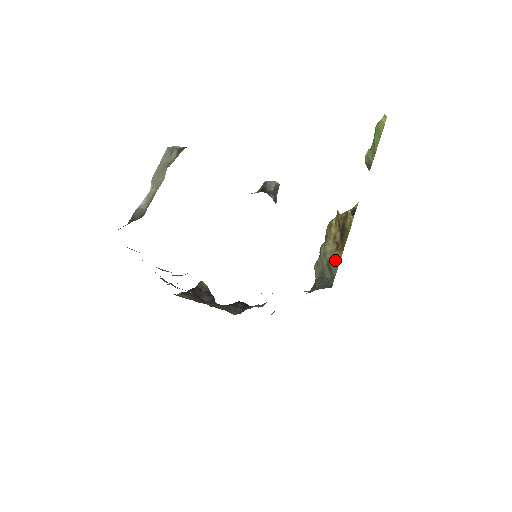
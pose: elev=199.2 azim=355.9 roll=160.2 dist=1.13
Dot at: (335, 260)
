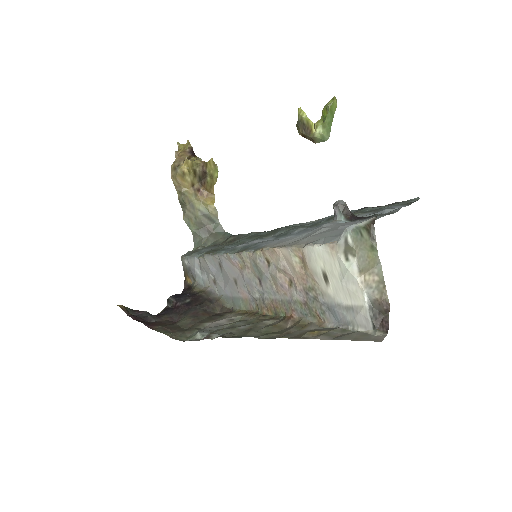
Dot at: (208, 207)
